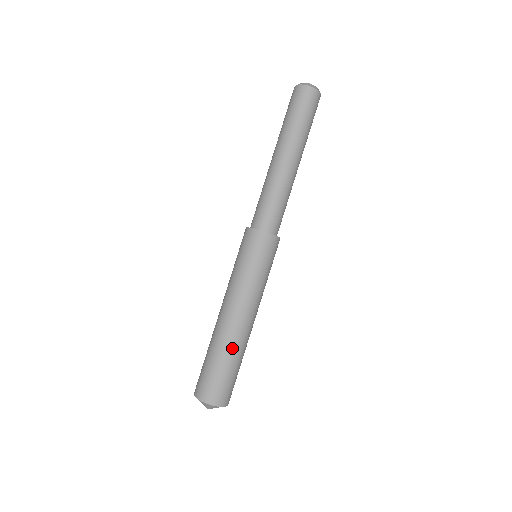
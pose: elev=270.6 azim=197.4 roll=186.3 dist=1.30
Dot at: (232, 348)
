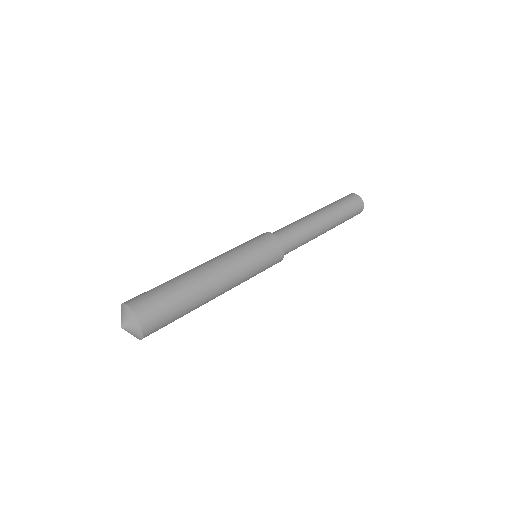
Dot at: (180, 276)
